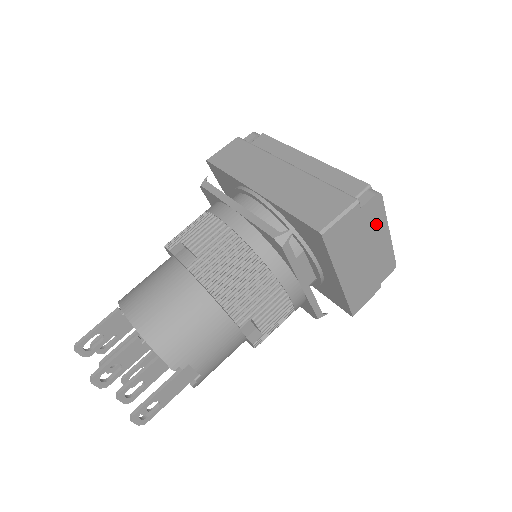
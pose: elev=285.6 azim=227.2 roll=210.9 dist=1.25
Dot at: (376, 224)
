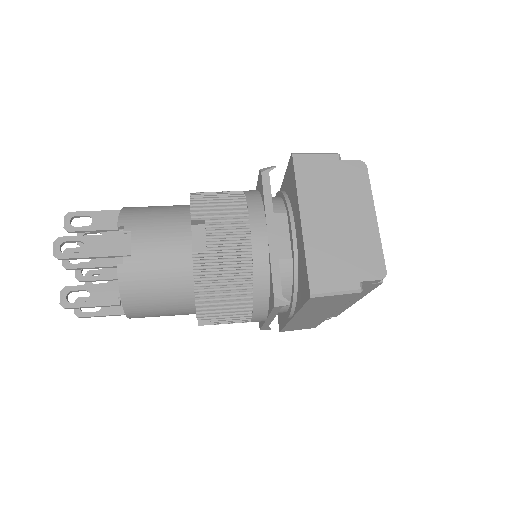
Dot at: (358, 192)
